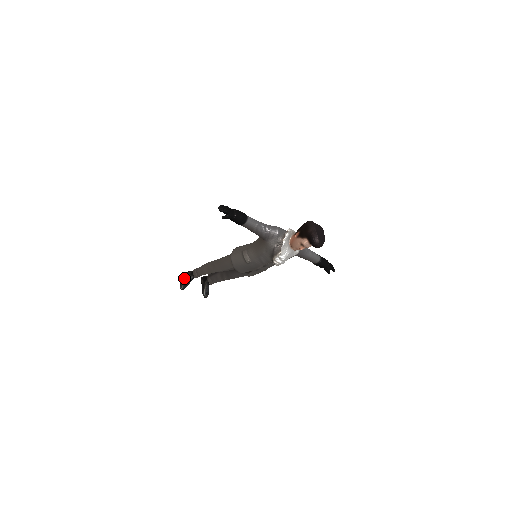
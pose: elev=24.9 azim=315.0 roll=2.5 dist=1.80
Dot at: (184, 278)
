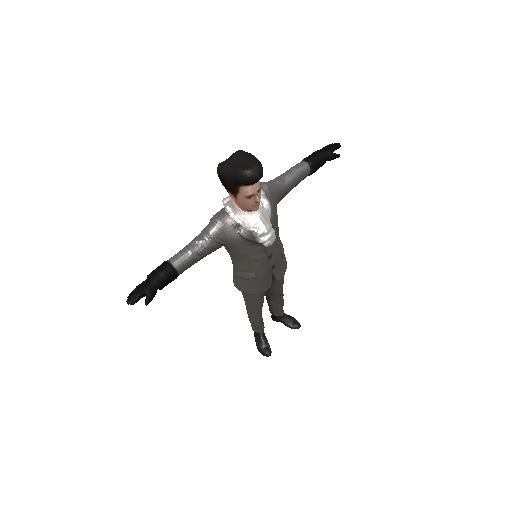
Dot at: (257, 345)
